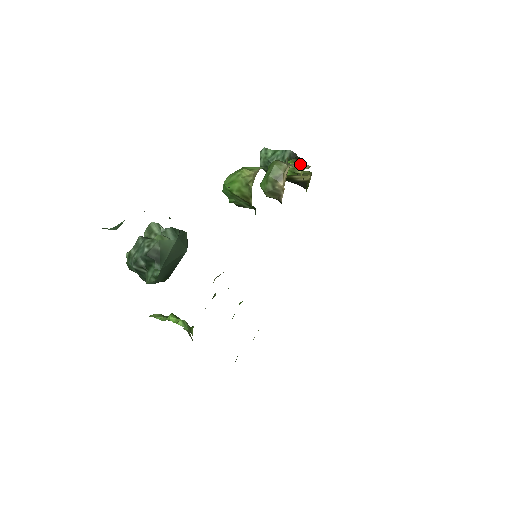
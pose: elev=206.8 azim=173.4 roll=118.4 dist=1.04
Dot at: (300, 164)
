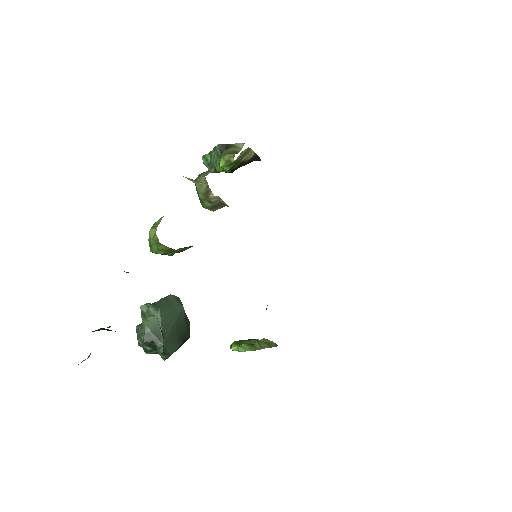
Dot at: (233, 150)
